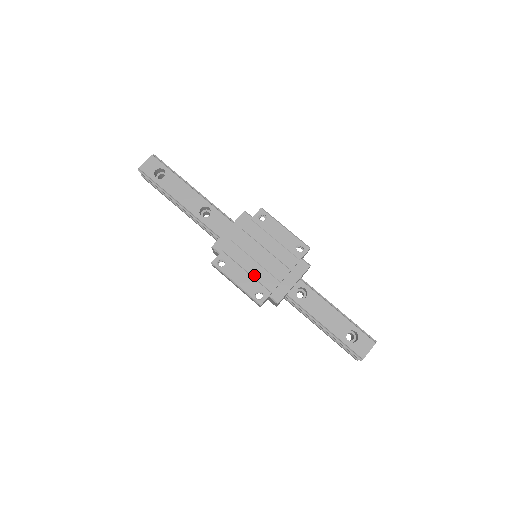
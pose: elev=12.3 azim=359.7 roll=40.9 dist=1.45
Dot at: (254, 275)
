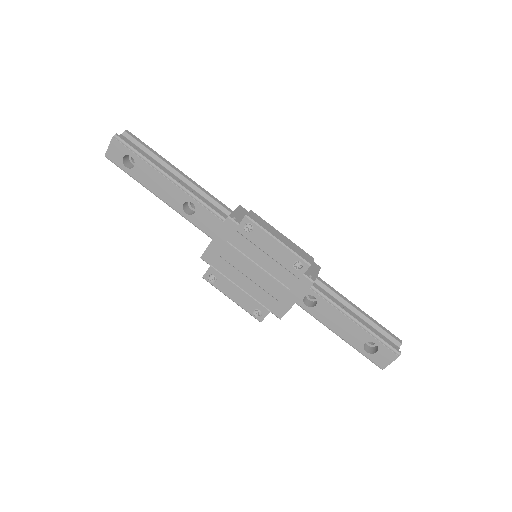
Dot at: (249, 292)
